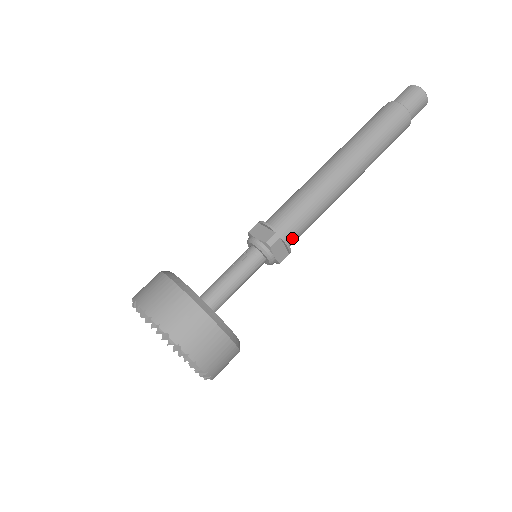
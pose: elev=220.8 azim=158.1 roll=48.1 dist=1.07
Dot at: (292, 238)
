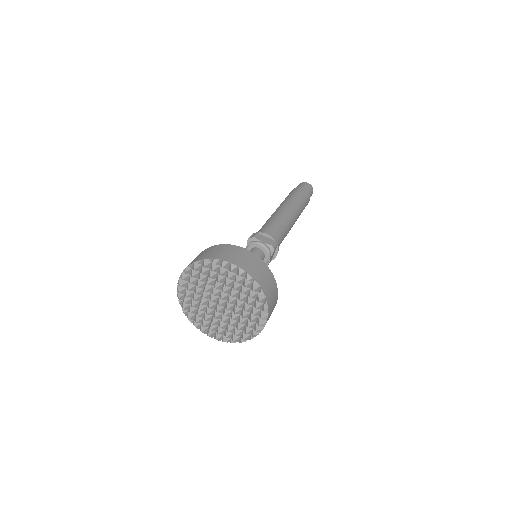
Dot at: occluded
